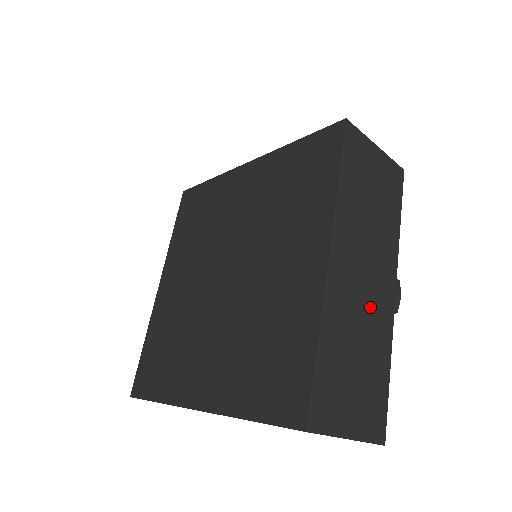
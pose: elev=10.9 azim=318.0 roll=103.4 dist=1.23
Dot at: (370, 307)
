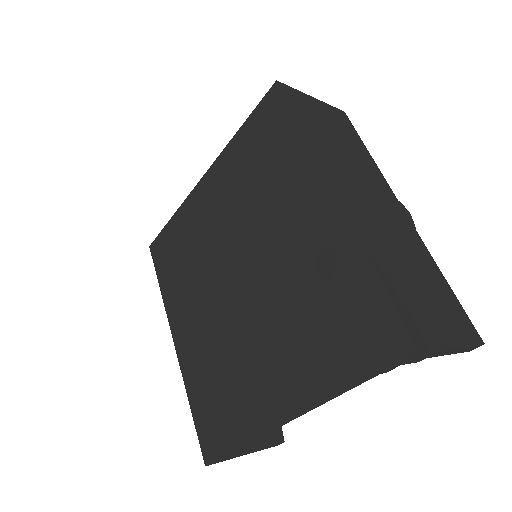
Dot at: (394, 227)
